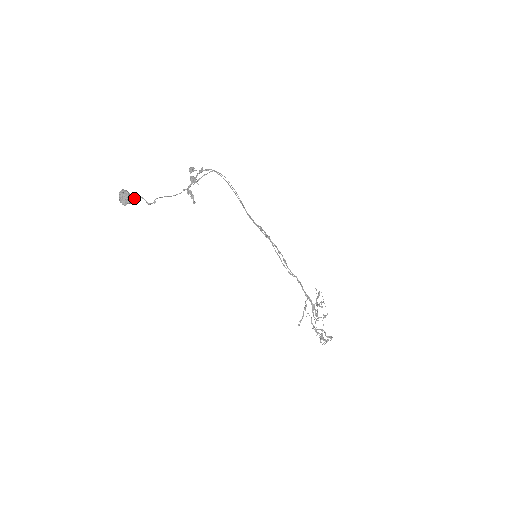
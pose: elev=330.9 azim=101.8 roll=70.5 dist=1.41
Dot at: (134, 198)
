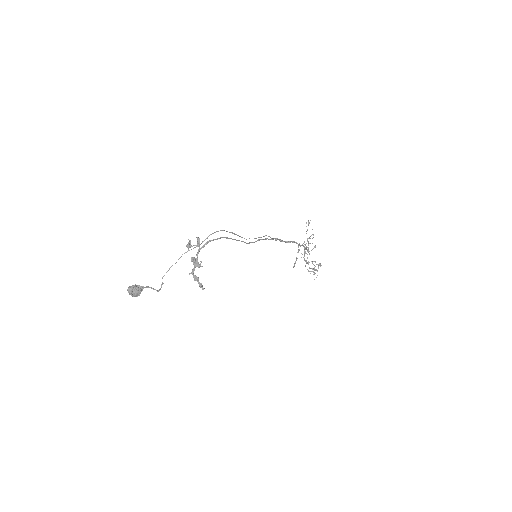
Dot at: (143, 288)
